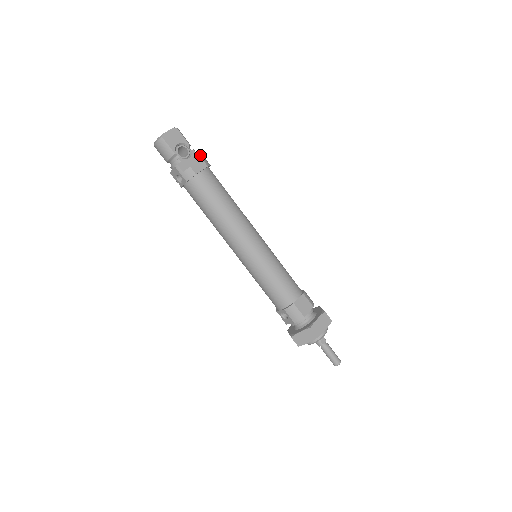
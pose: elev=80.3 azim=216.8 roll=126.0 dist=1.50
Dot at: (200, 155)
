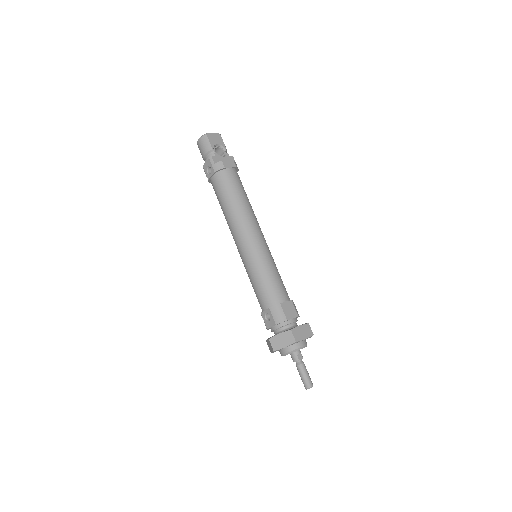
Dot at: (233, 159)
